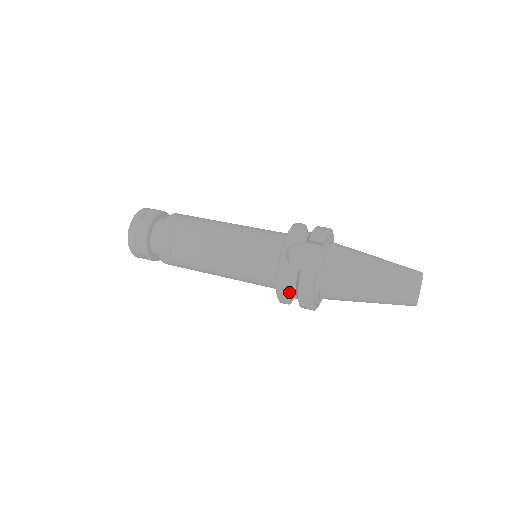
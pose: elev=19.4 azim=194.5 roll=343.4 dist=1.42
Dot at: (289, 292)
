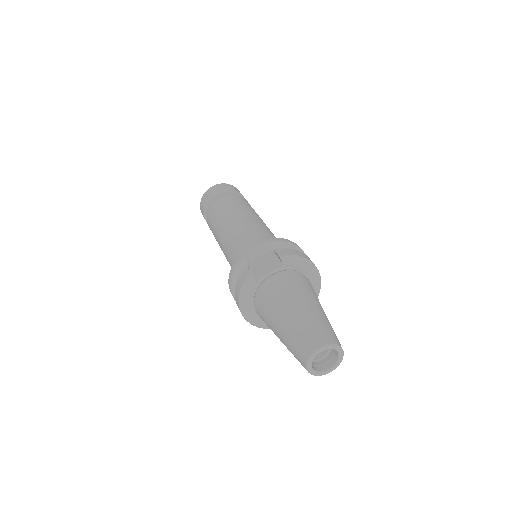
Dot at: occluded
